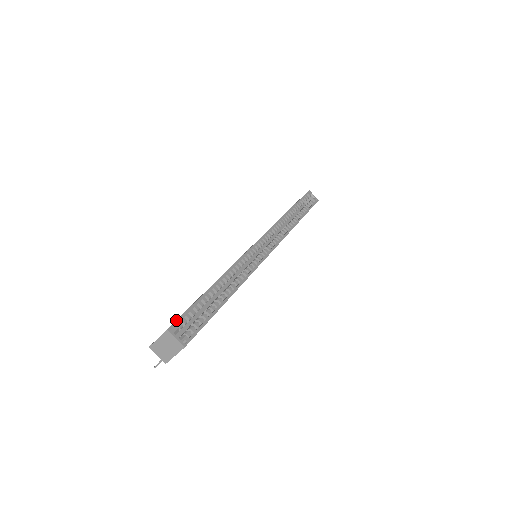
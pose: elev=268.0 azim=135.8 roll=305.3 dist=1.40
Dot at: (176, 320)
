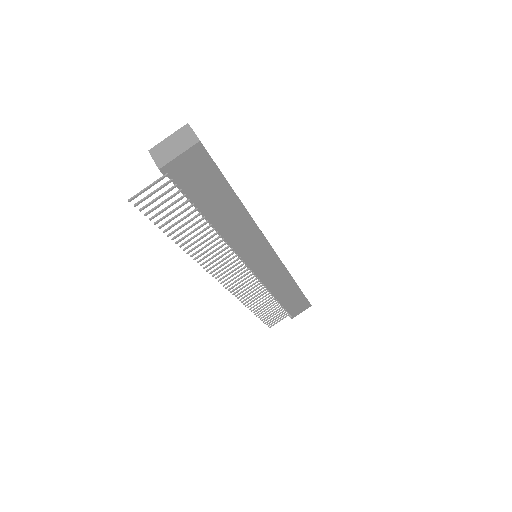
Dot at: occluded
